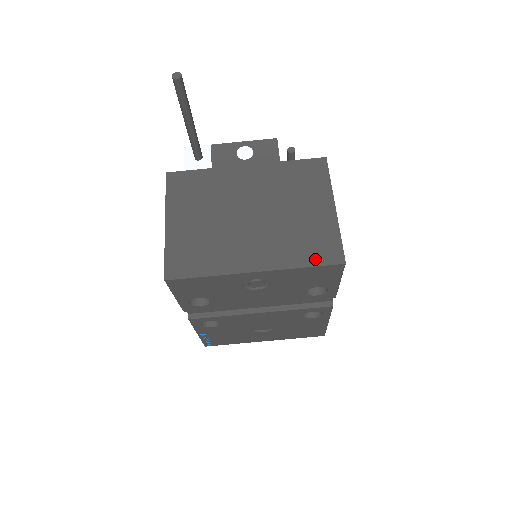
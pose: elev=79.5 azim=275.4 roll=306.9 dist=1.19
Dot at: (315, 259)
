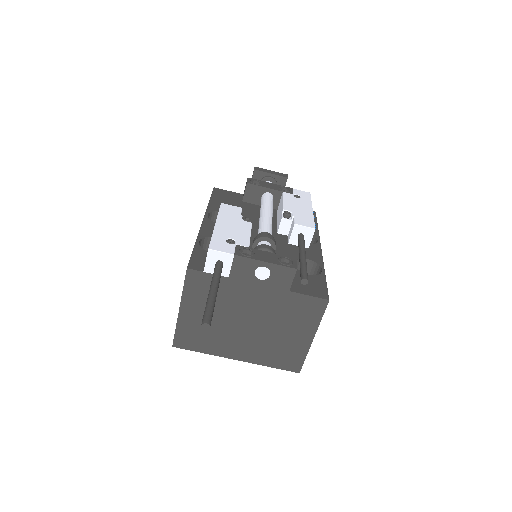
Dot at: (281, 365)
